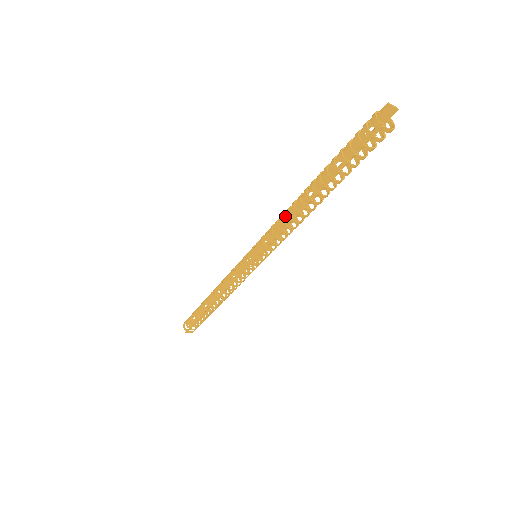
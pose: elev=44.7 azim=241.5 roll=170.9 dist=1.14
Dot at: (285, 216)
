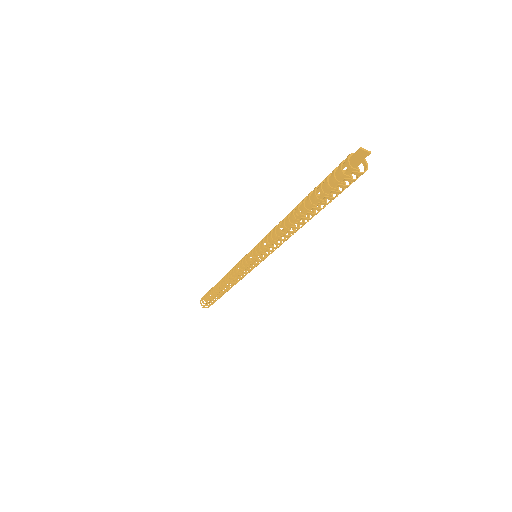
Dot at: occluded
